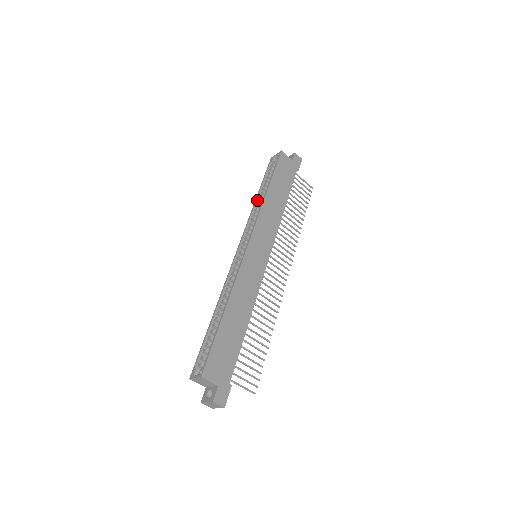
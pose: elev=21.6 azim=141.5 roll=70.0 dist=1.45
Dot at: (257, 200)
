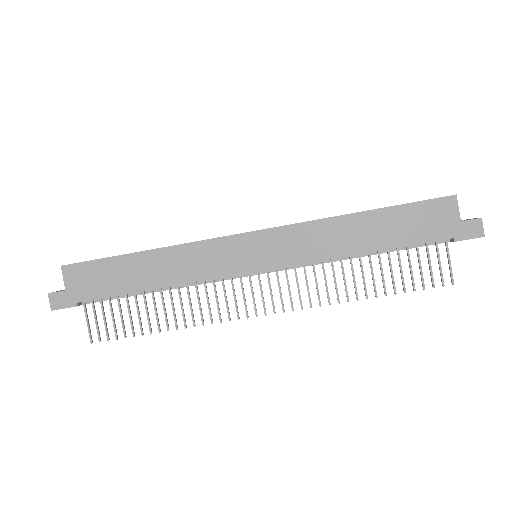
Dot at: occluded
